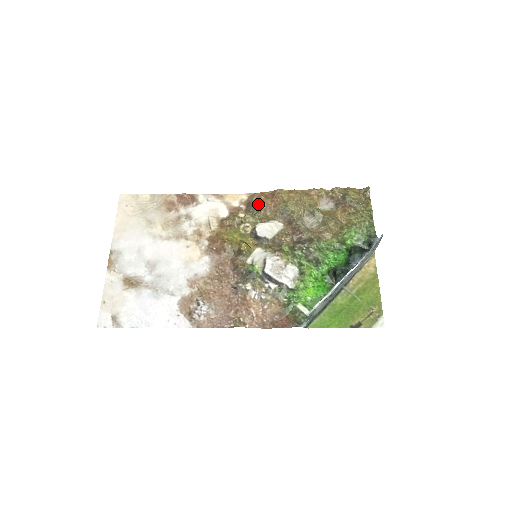
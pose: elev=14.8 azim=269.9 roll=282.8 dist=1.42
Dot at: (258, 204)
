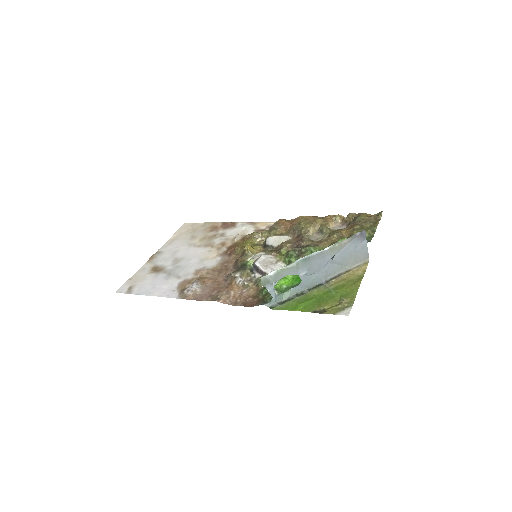
Dot at: (277, 224)
